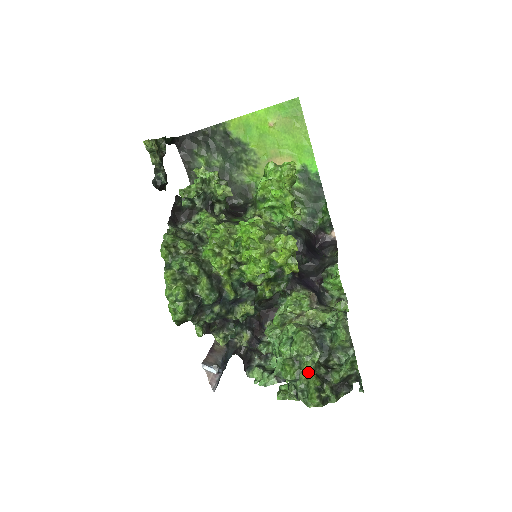
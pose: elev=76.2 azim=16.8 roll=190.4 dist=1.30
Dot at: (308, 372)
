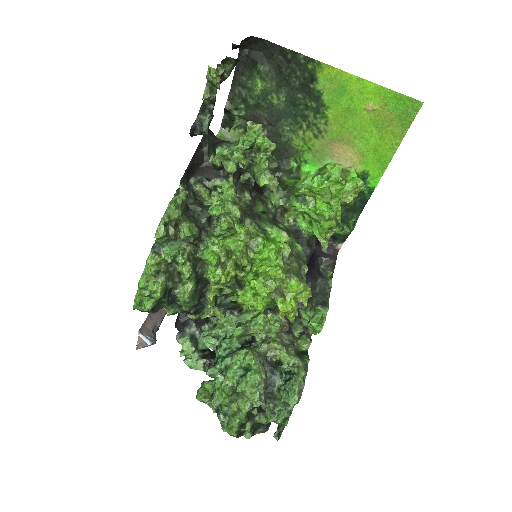
Dot at: (242, 412)
